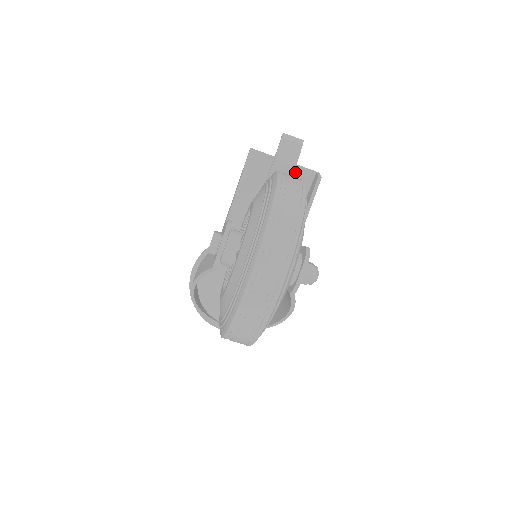
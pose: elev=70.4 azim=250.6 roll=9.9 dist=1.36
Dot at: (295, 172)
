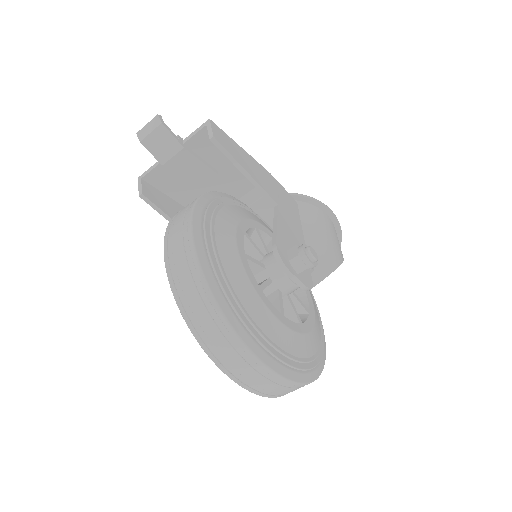
Dot at: (192, 148)
